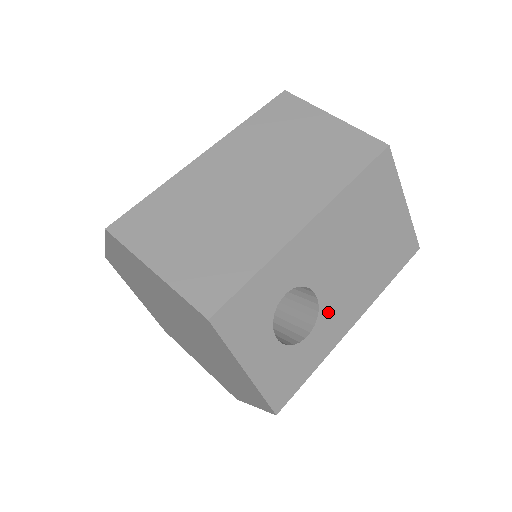
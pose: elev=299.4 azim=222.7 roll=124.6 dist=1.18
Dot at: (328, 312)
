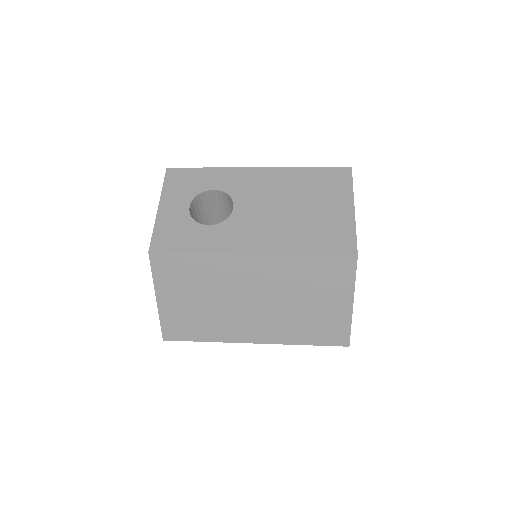
Dot at: (235, 225)
